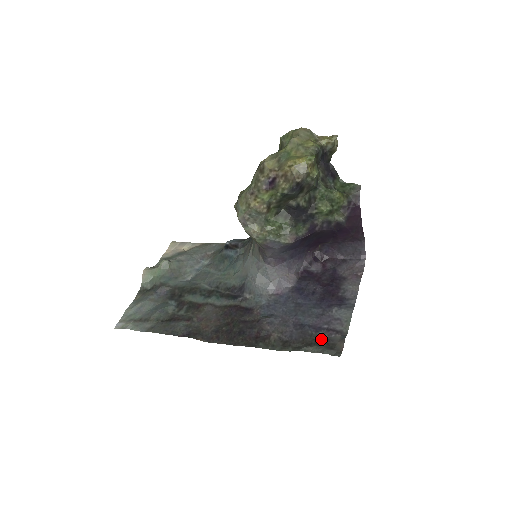
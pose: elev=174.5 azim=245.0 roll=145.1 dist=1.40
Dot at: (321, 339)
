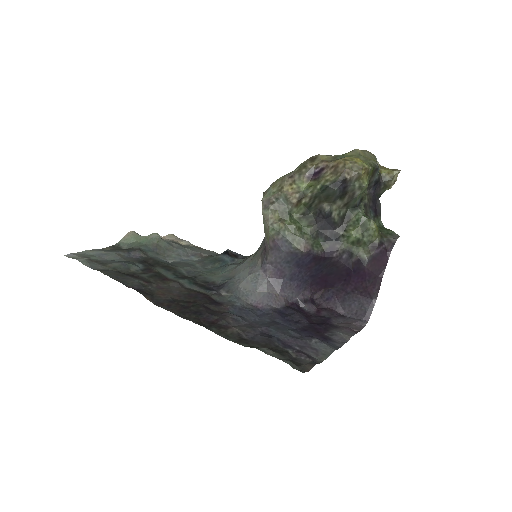
Dot at: (287, 352)
